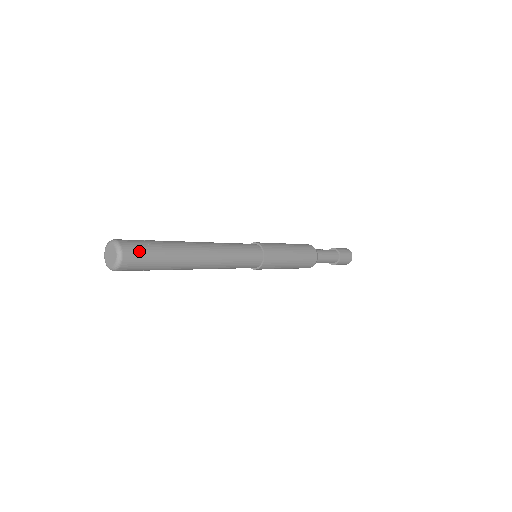
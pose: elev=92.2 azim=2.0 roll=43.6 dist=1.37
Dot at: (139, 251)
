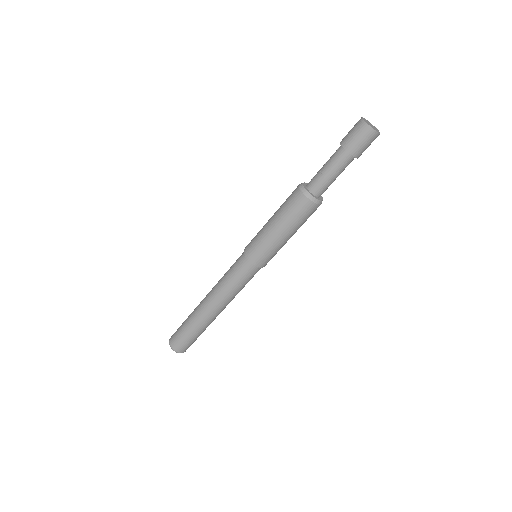
Dot at: (182, 344)
